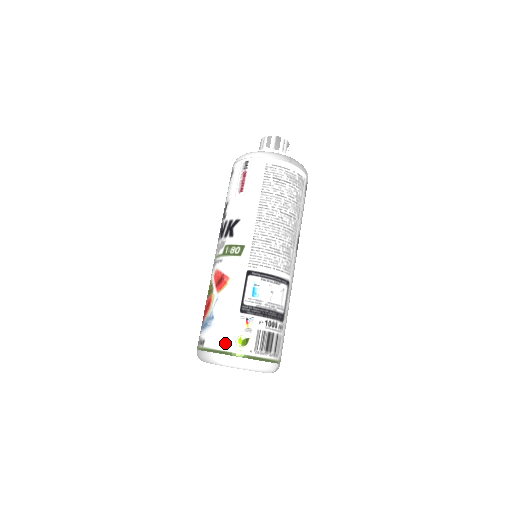
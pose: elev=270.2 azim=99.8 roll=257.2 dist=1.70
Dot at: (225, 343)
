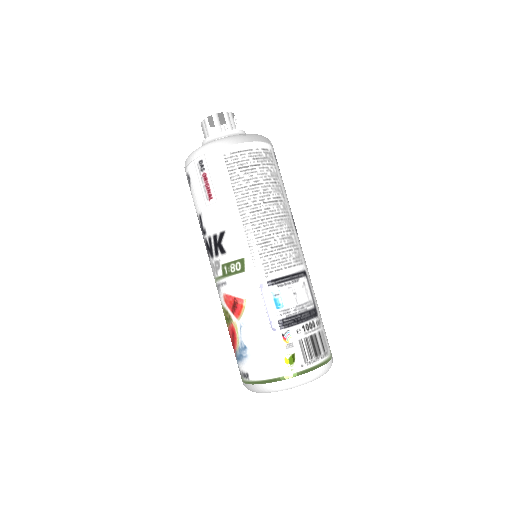
Dot at: (272, 370)
